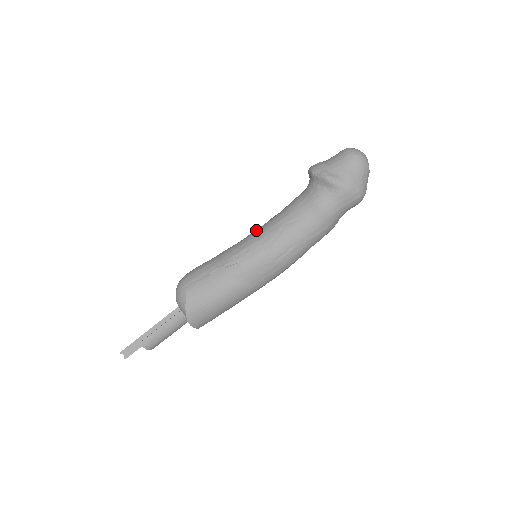
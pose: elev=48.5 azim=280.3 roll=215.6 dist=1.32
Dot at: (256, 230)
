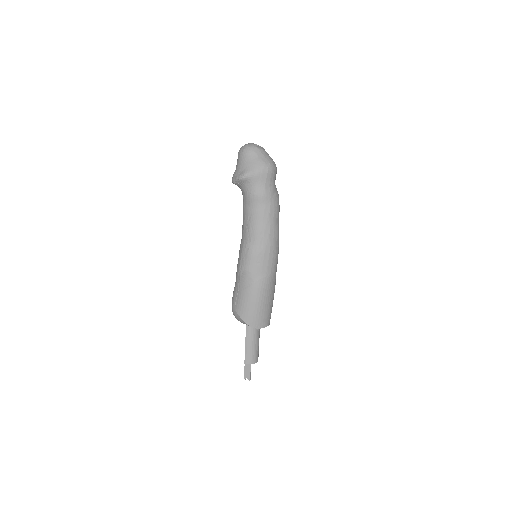
Dot at: occluded
